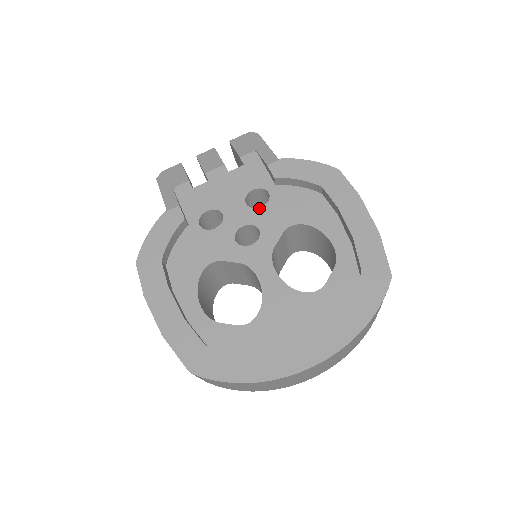
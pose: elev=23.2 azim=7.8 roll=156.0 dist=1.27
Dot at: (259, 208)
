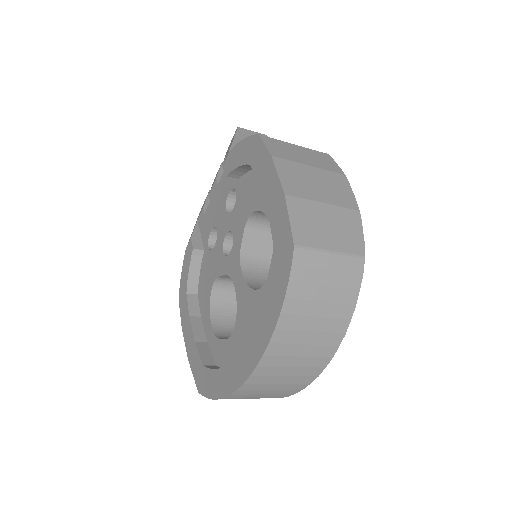
Dot at: (232, 211)
